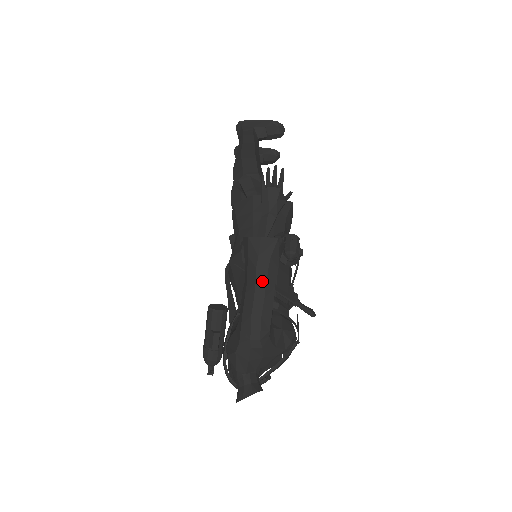
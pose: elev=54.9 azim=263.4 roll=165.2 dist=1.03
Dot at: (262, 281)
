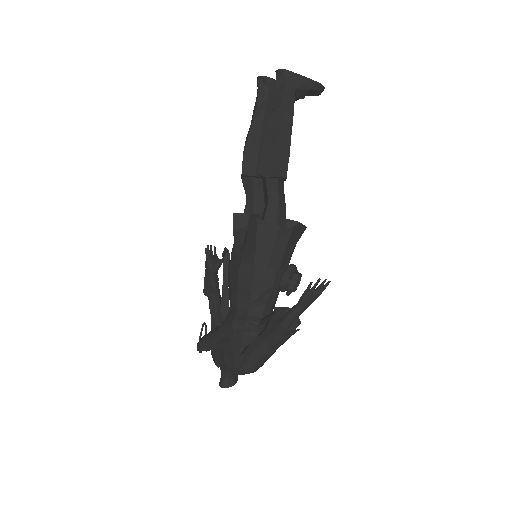
Dot at: (275, 348)
